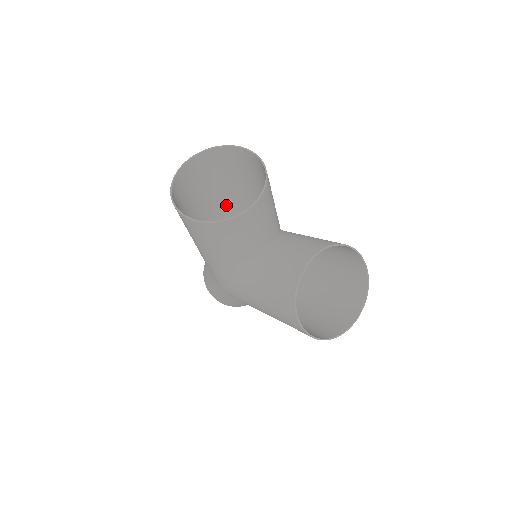
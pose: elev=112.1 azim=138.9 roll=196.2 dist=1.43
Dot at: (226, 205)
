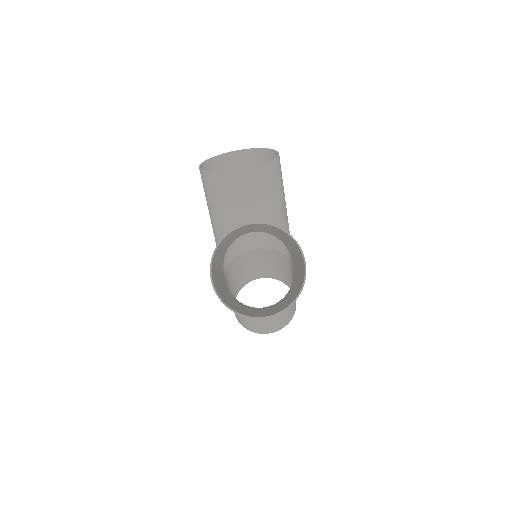
Dot at: occluded
